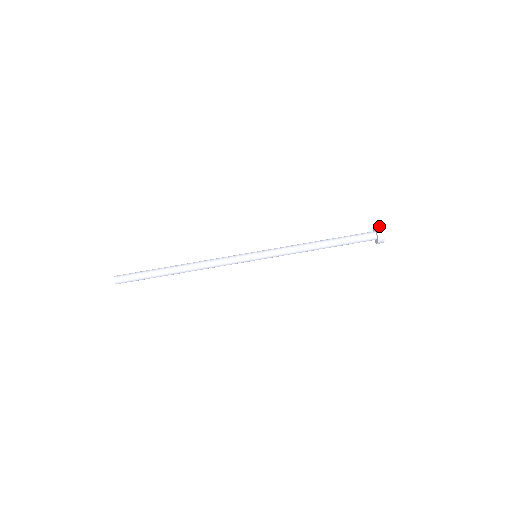
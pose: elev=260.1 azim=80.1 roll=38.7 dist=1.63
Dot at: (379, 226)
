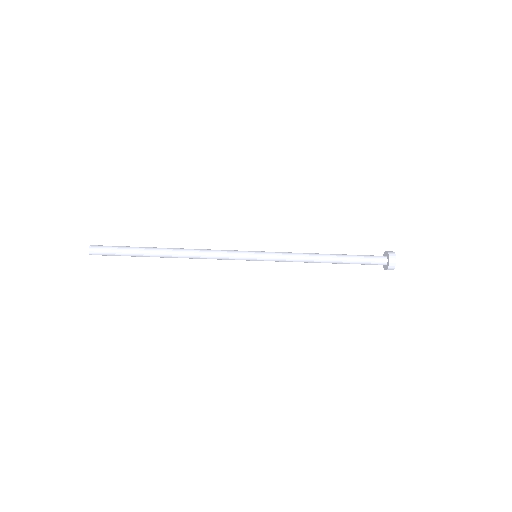
Dot at: (394, 259)
